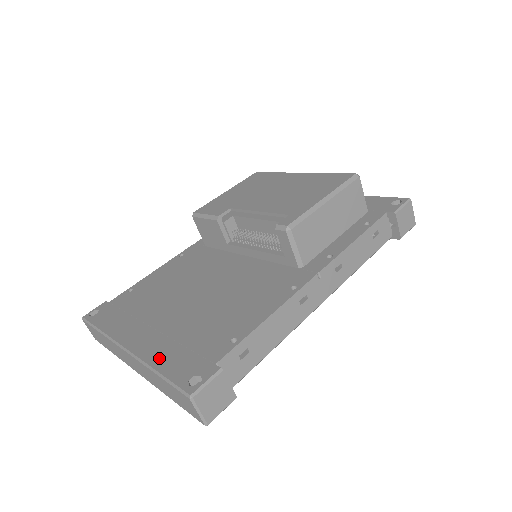
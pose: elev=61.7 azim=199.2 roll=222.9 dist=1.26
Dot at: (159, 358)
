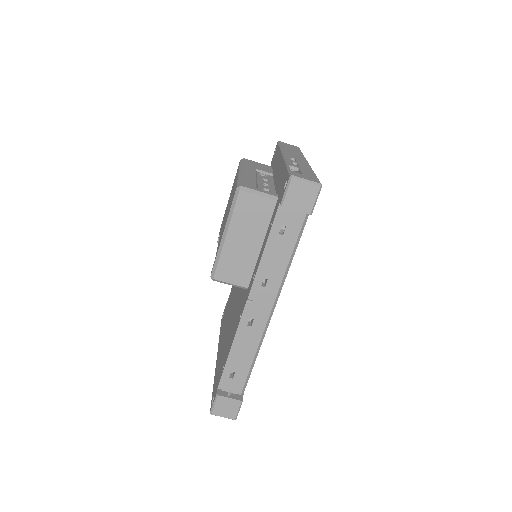
Dot at: occluded
